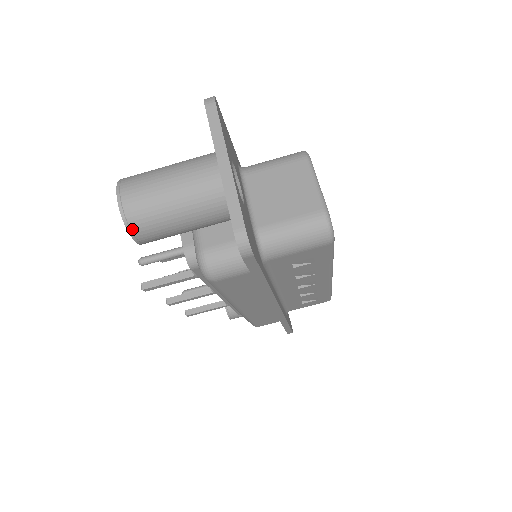
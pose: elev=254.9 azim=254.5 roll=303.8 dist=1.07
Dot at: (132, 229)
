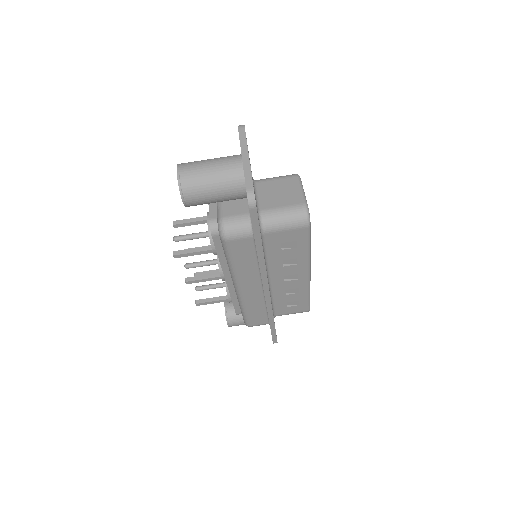
Dot at: (182, 190)
